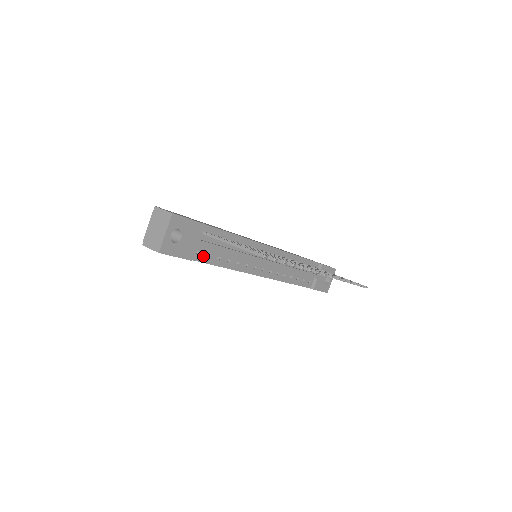
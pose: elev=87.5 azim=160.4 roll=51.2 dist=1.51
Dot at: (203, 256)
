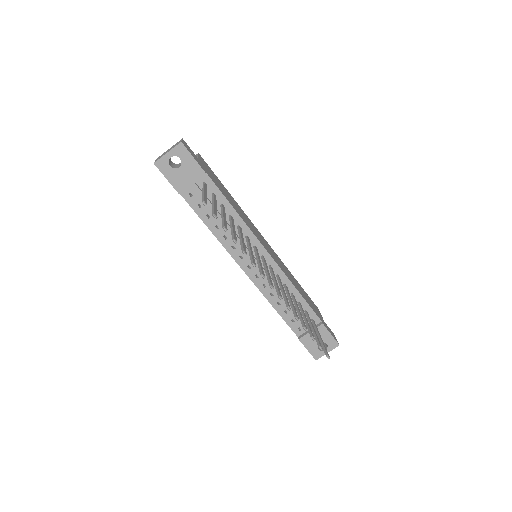
Dot at: (194, 202)
